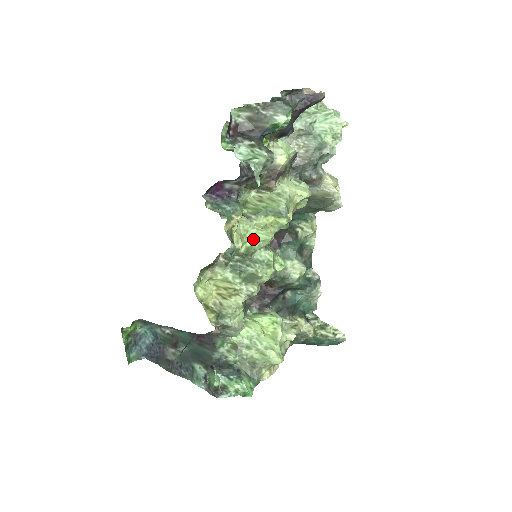
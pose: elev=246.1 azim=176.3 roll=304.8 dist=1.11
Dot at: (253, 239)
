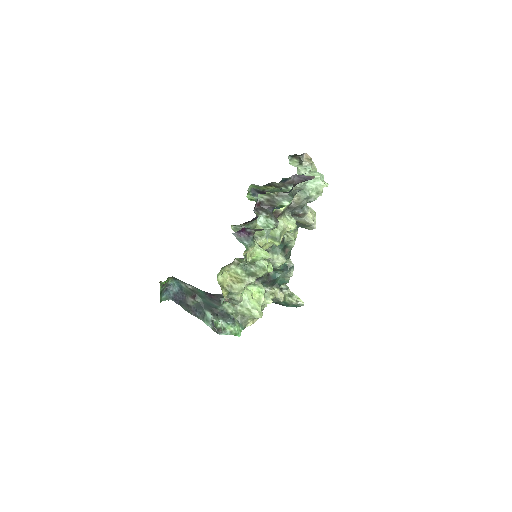
Dot at: (257, 255)
